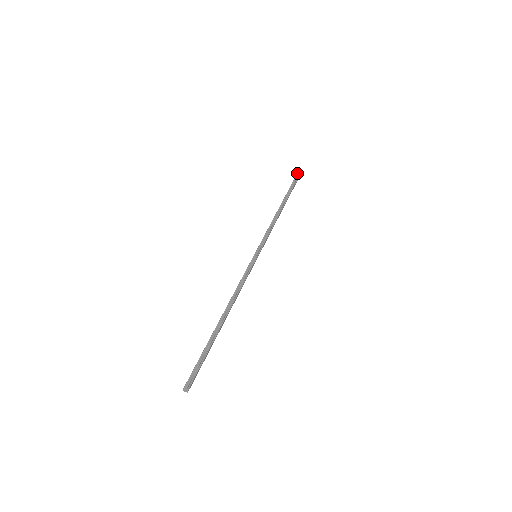
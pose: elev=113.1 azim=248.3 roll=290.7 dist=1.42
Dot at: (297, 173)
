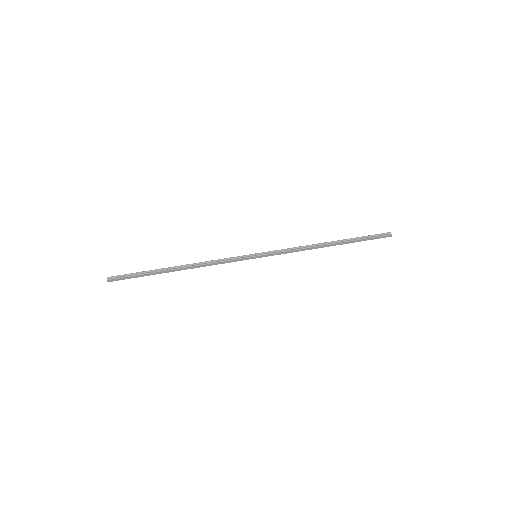
Dot at: occluded
